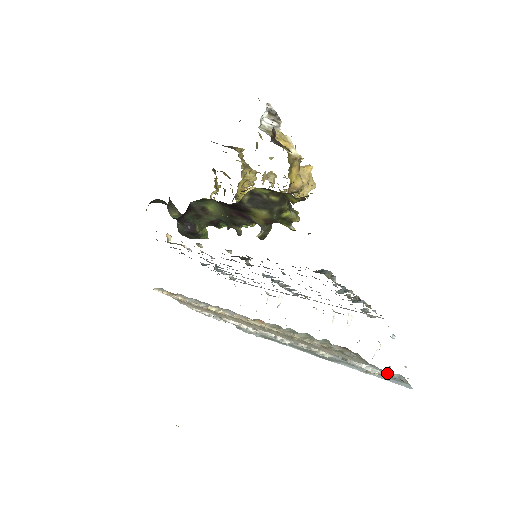
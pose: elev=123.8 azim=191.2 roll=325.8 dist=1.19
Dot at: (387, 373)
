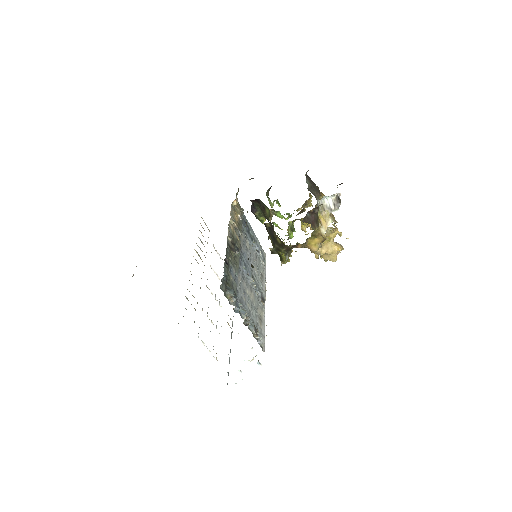
Dot at: occluded
